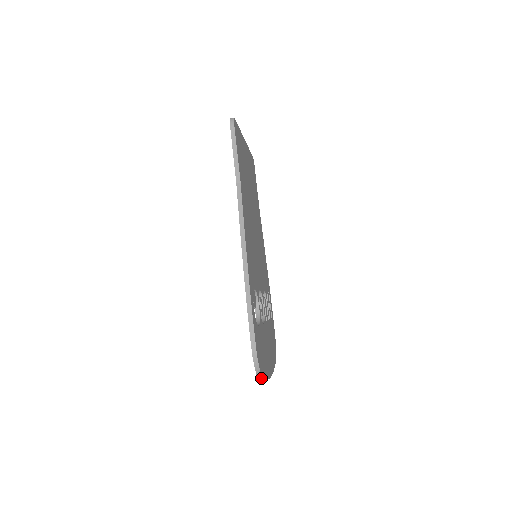
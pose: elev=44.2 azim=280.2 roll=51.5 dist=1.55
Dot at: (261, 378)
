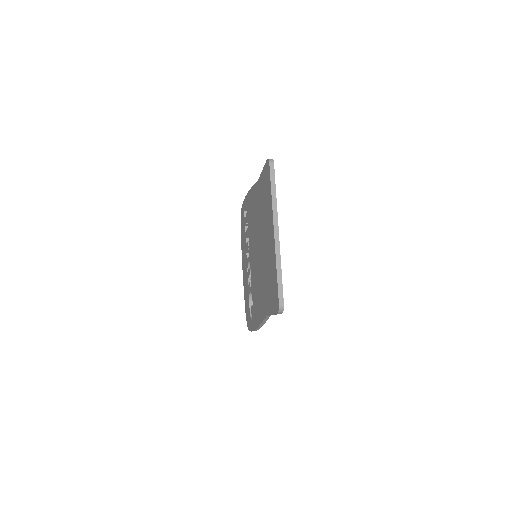
Dot at: occluded
